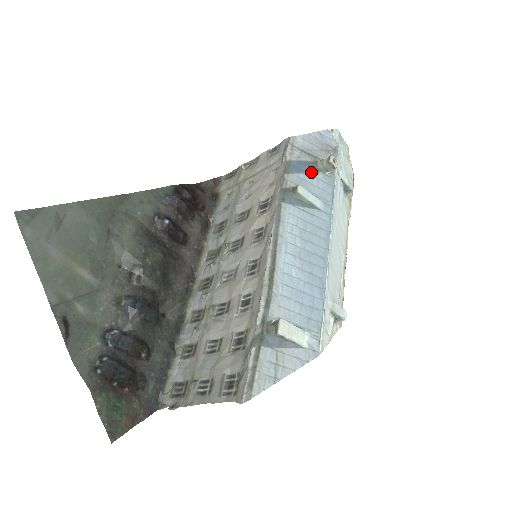
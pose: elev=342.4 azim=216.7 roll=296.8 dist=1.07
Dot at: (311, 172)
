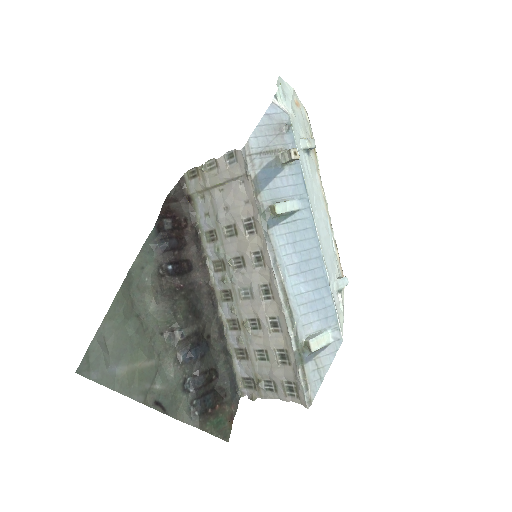
Dot at: (277, 173)
